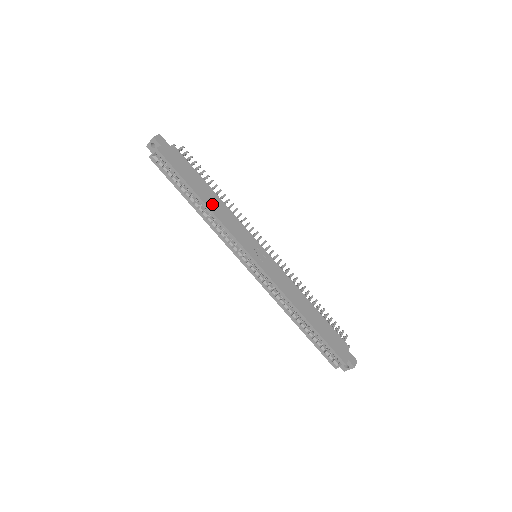
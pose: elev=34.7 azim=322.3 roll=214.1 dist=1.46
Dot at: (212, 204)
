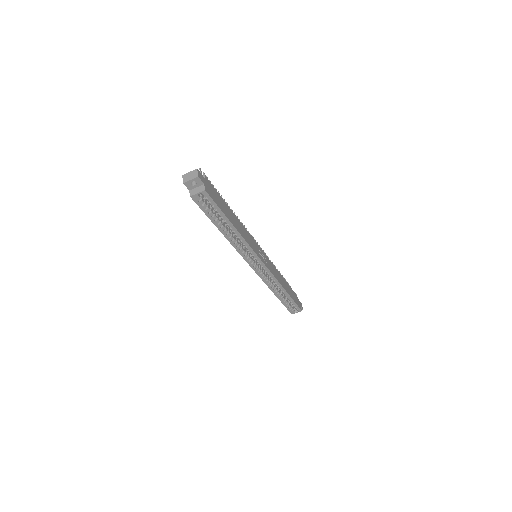
Dot at: (238, 227)
